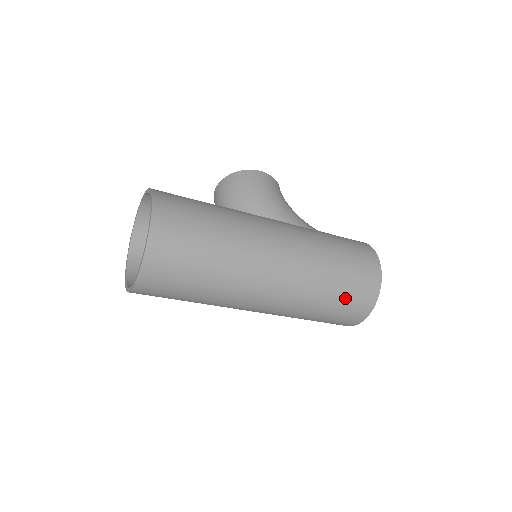
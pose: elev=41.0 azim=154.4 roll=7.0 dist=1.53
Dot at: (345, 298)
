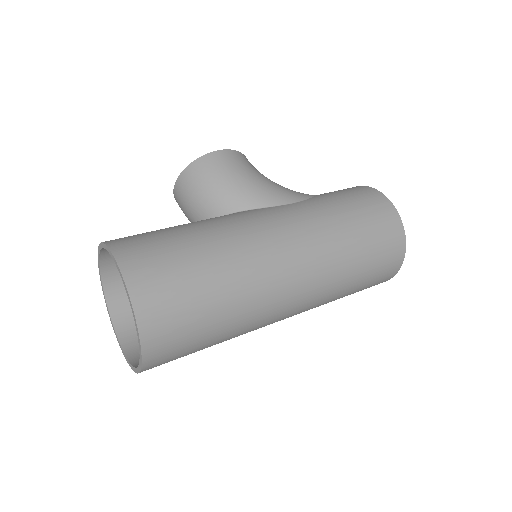
Dot at: (373, 265)
